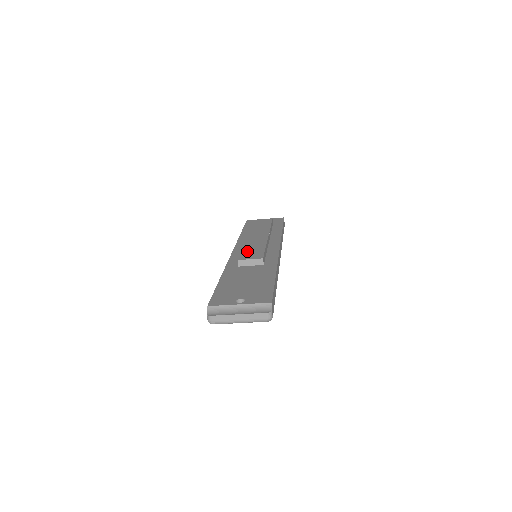
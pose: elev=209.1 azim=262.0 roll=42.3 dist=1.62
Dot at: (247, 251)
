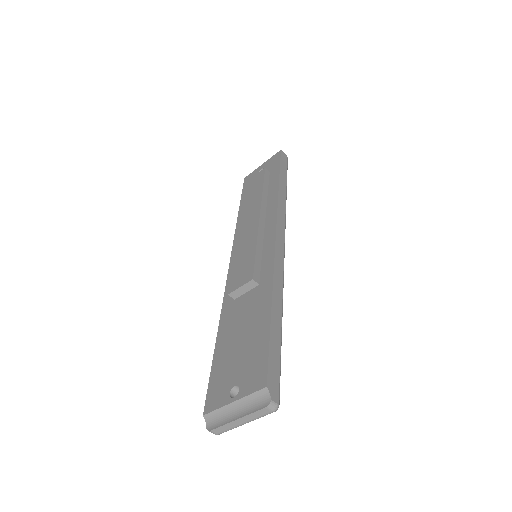
Dot at: (237, 267)
